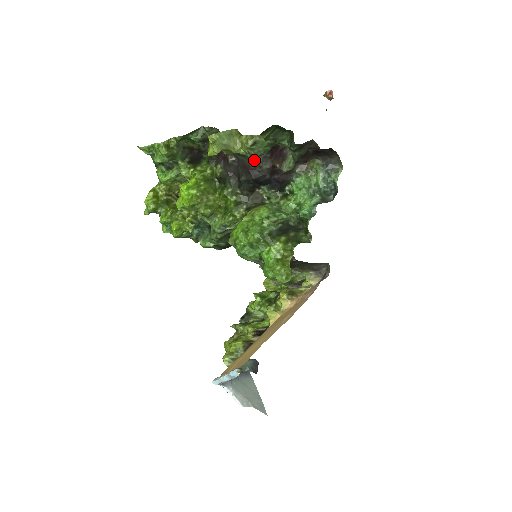
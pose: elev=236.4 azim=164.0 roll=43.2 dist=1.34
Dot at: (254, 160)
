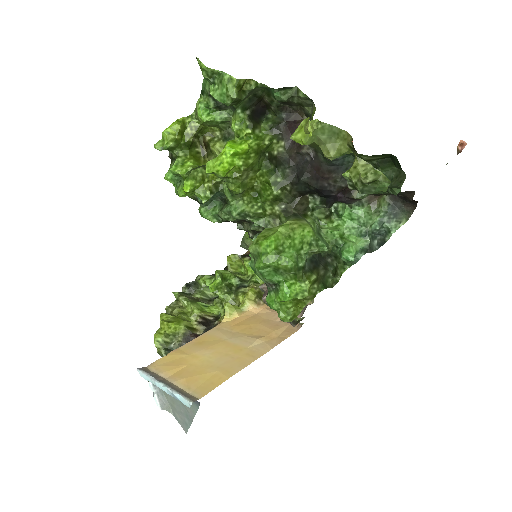
Dot at: (335, 171)
